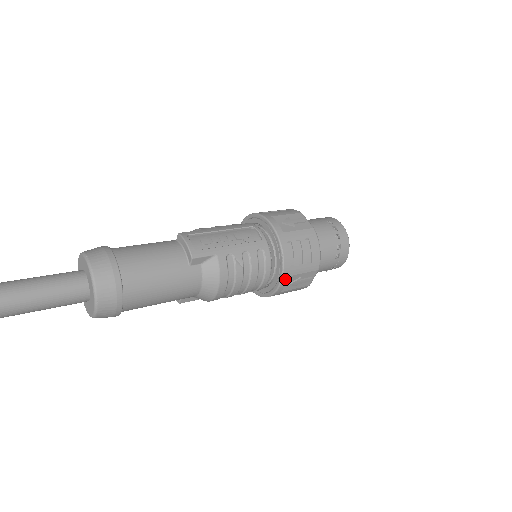
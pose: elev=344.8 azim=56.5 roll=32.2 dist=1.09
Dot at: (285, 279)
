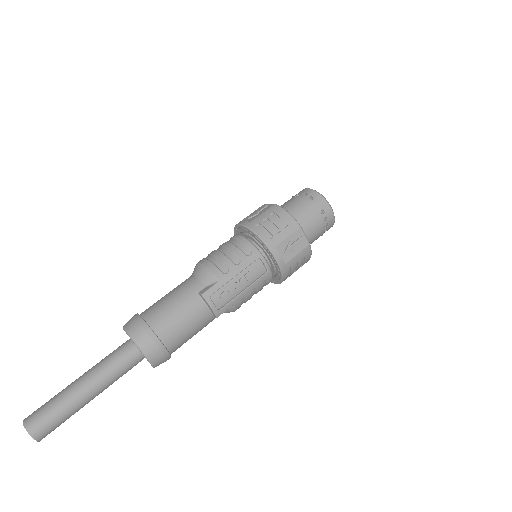
Dot at: occluded
